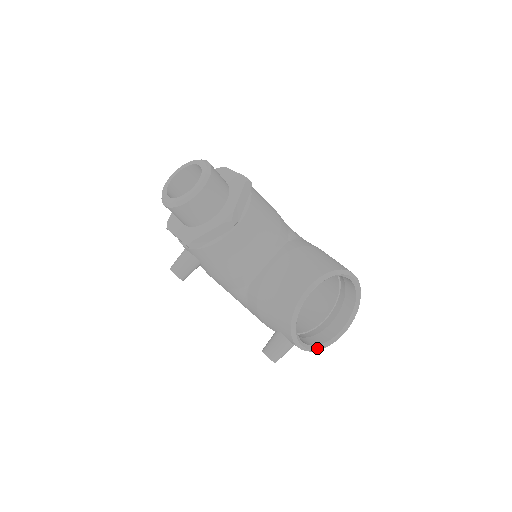
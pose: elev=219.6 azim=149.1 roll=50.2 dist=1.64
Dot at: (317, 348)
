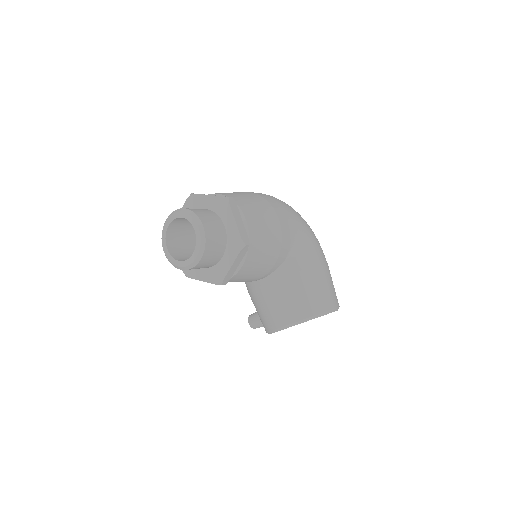
Dot at: occluded
